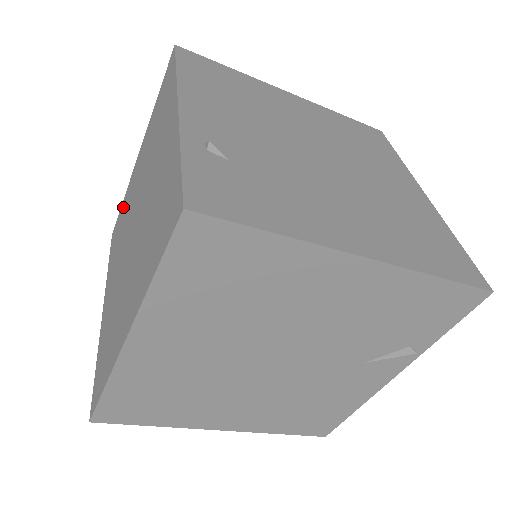
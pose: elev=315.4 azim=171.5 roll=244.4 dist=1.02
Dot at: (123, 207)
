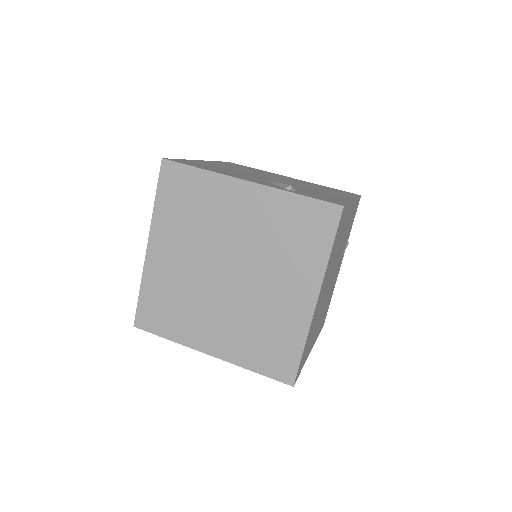
Dot at: (153, 292)
